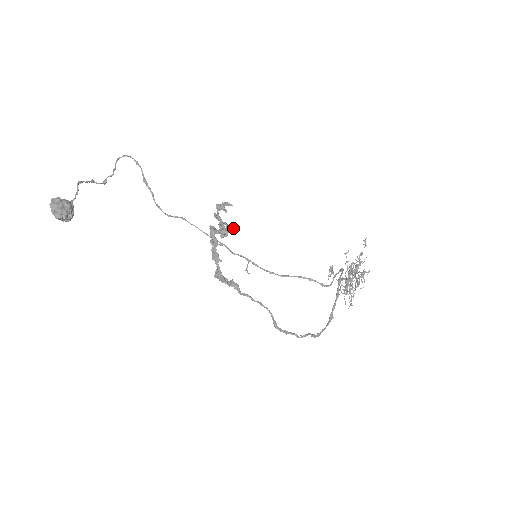
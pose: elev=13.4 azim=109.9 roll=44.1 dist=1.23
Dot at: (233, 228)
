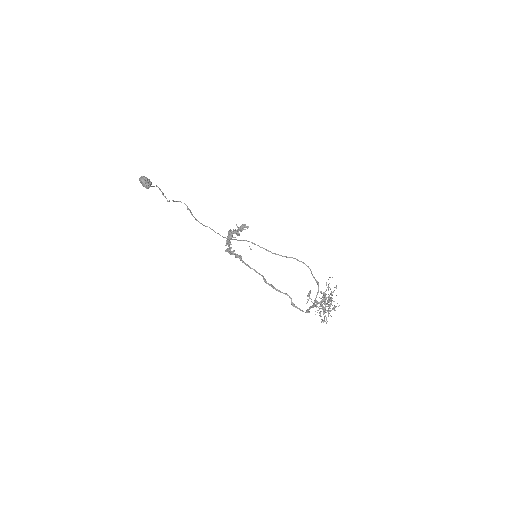
Dot at: (246, 226)
